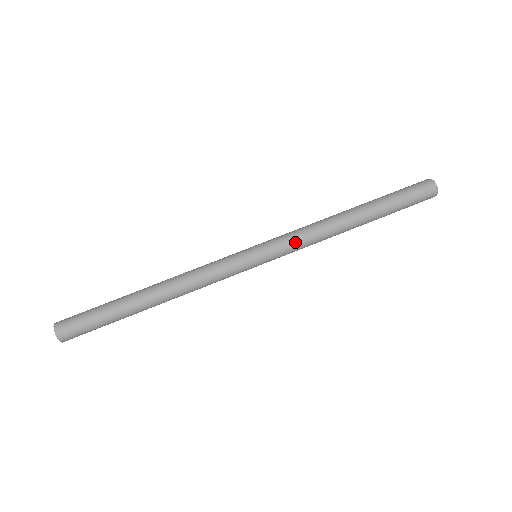
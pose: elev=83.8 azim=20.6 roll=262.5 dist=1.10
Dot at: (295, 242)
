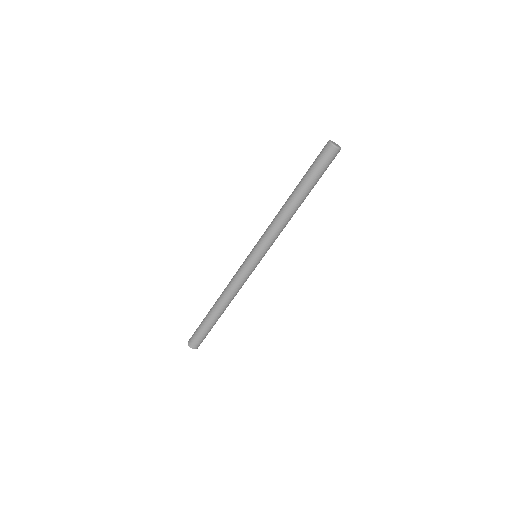
Dot at: (272, 240)
